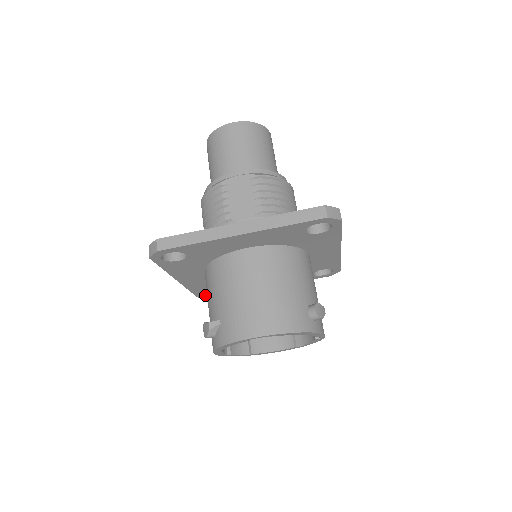
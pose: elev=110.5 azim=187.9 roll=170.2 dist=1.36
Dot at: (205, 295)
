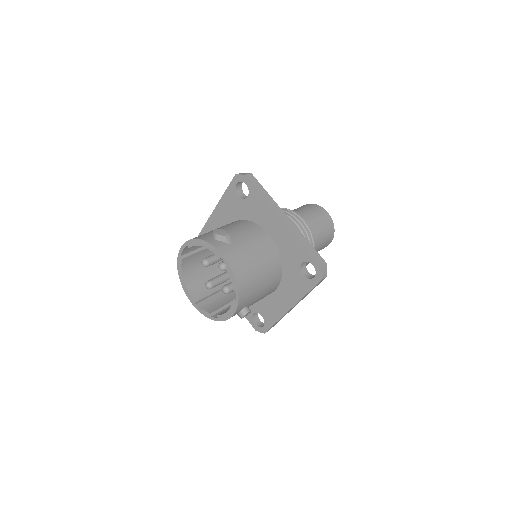
Dot at: (258, 326)
